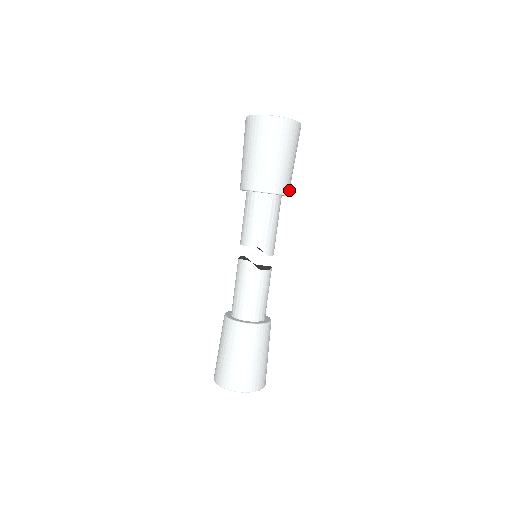
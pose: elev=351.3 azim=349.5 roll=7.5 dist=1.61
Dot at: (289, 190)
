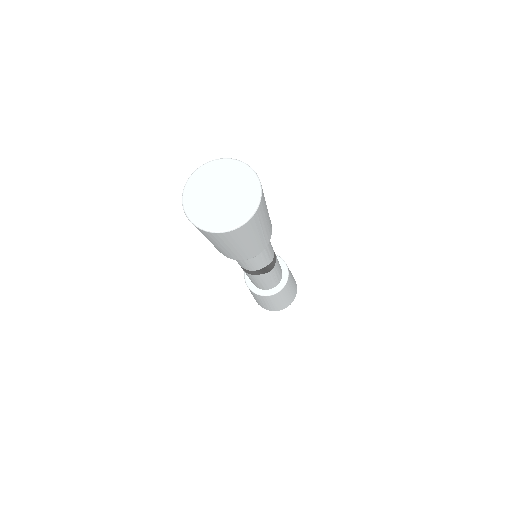
Dot at: occluded
